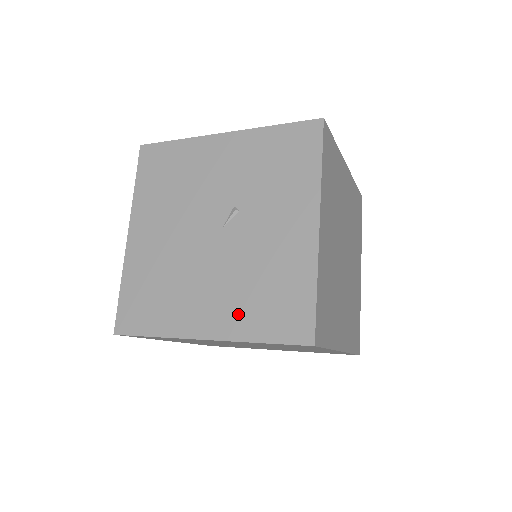
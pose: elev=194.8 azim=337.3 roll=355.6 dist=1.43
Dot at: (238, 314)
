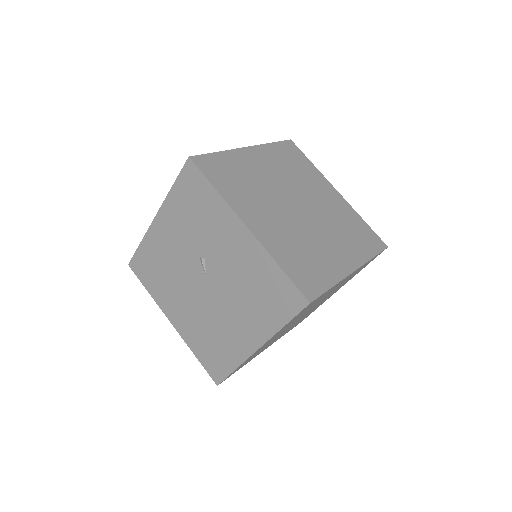
Dot at: (259, 320)
